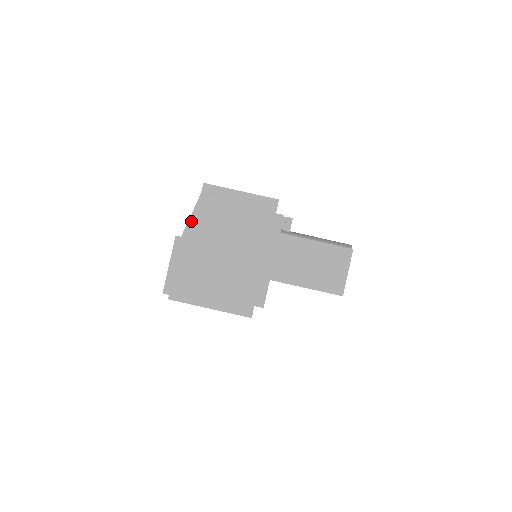
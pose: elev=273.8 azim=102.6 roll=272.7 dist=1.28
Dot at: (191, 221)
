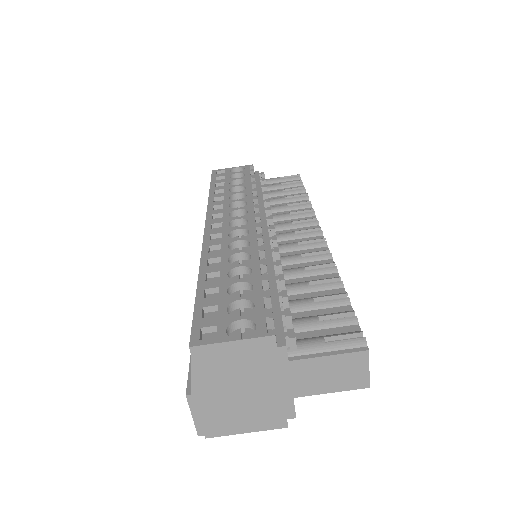
Dot at: (194, 380)
